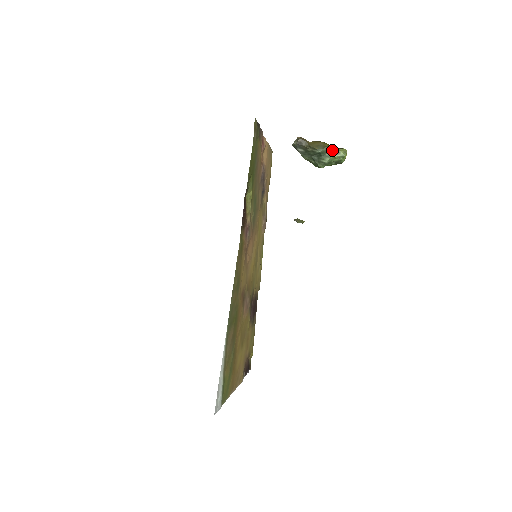
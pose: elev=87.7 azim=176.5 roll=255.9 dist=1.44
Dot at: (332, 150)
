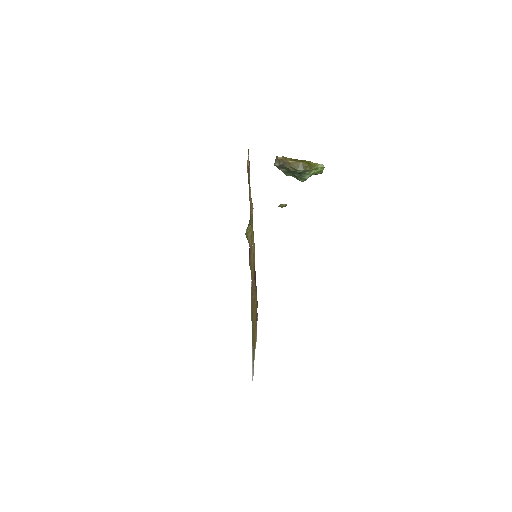
Dot at: (311, 168)
